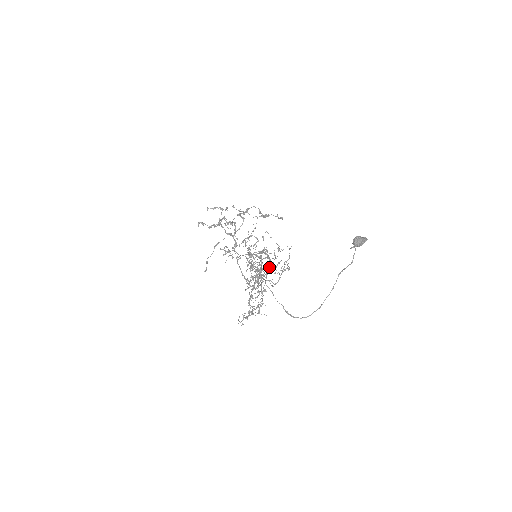
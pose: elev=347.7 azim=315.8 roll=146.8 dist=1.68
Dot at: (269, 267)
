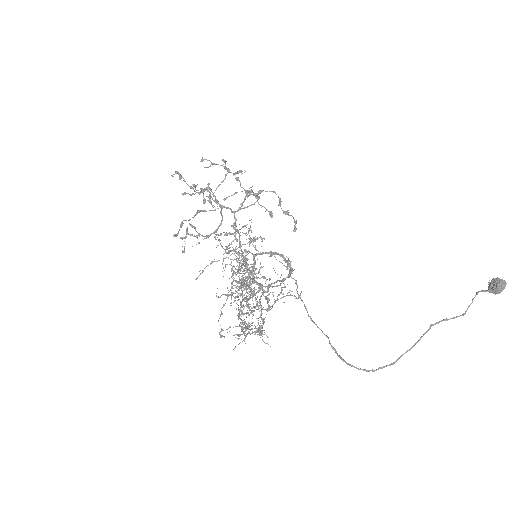
Dot at: occluded
